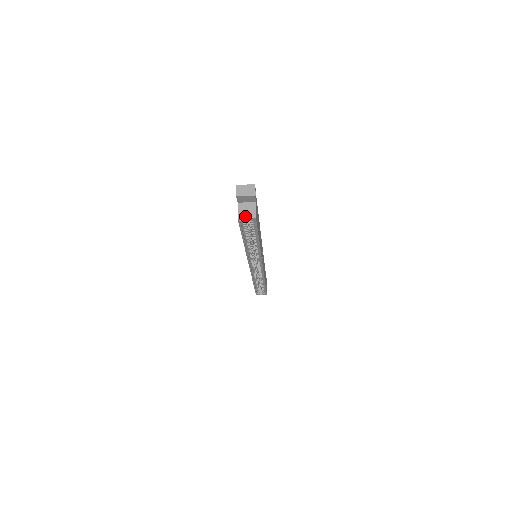
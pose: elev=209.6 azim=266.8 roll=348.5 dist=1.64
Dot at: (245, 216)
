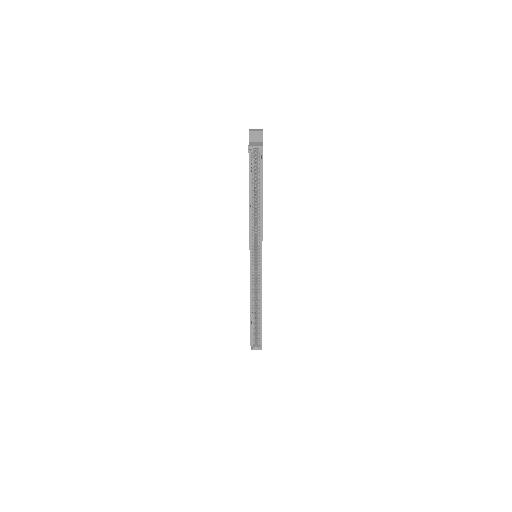
Dot at: (254, 145)
